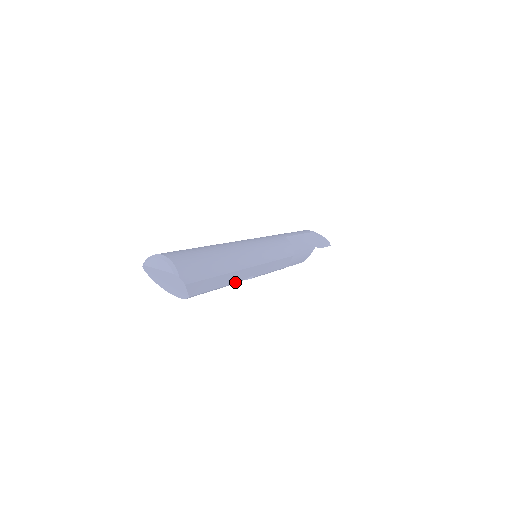
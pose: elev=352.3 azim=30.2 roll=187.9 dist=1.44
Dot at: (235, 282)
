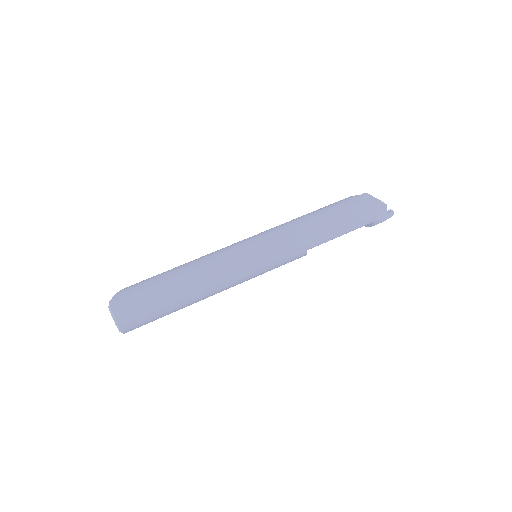
Dot at: occluded
